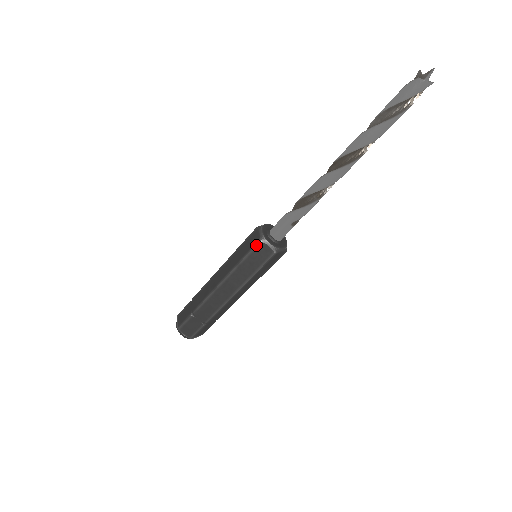
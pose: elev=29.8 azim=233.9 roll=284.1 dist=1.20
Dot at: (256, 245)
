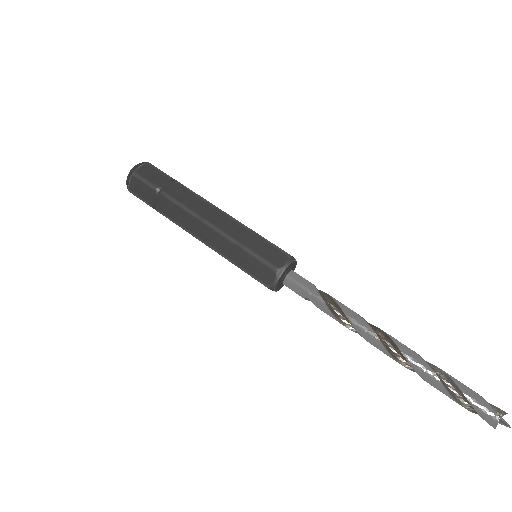
Dot at: (271, 266)
